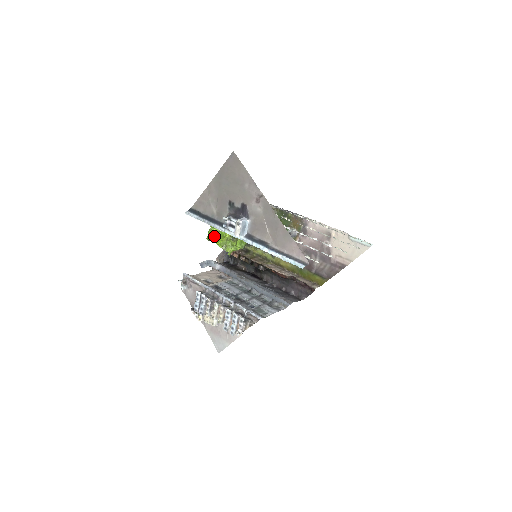
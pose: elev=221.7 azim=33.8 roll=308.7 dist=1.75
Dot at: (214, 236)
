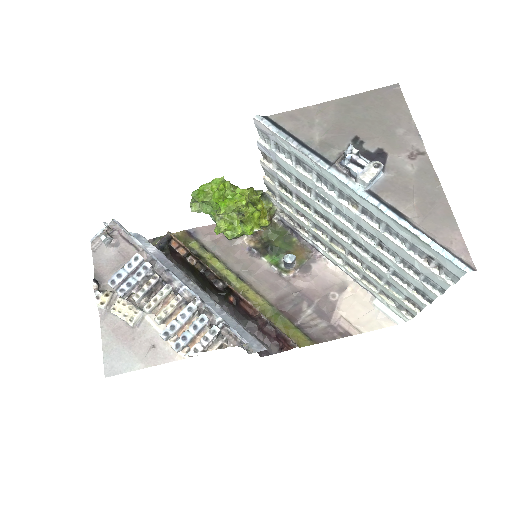
Dot at: (207, 196)
